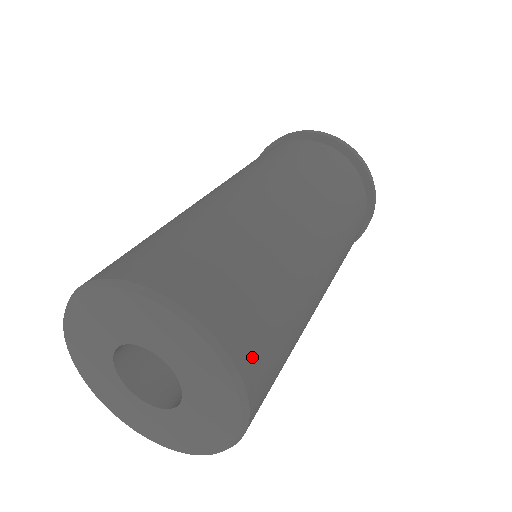
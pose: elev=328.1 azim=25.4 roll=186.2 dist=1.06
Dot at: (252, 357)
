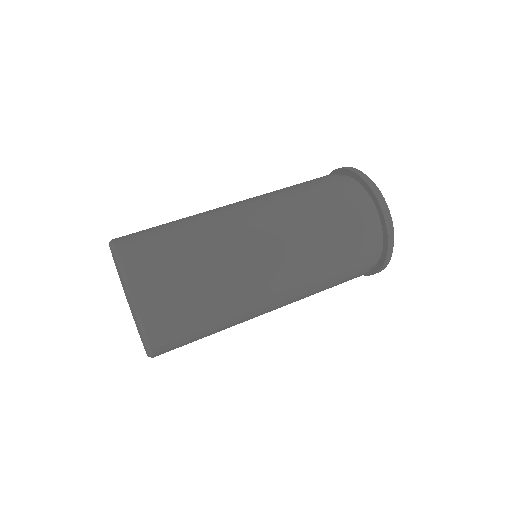
Dot at: (146, 283)
